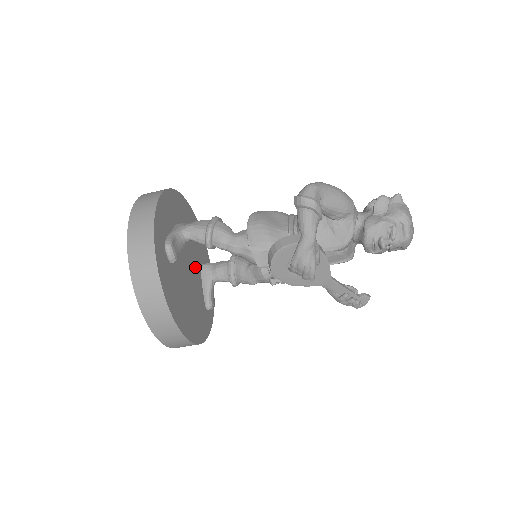
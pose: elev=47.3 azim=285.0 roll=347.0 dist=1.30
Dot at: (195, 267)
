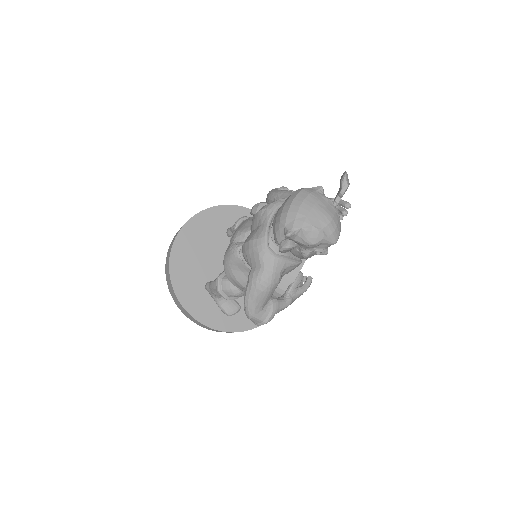
Dot at: occluded
